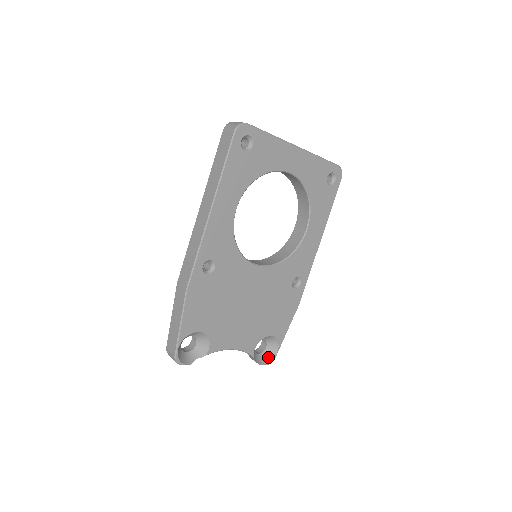
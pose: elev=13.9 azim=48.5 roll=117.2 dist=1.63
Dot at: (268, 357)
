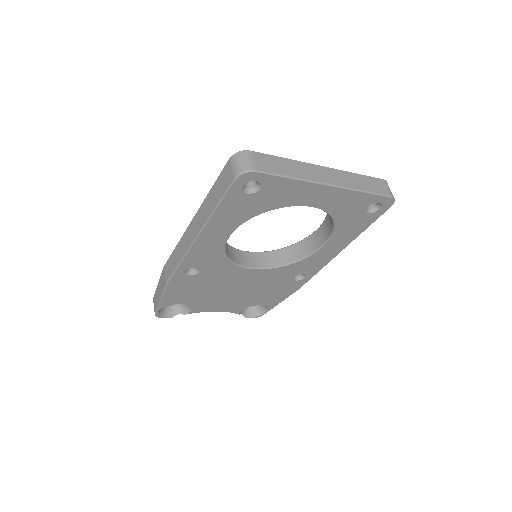
Dot at: (257, 312)
